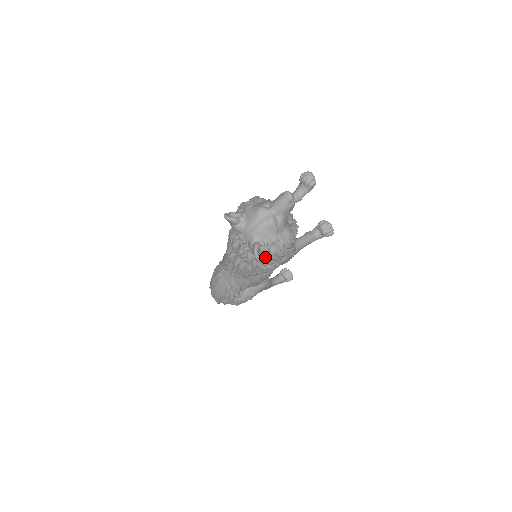
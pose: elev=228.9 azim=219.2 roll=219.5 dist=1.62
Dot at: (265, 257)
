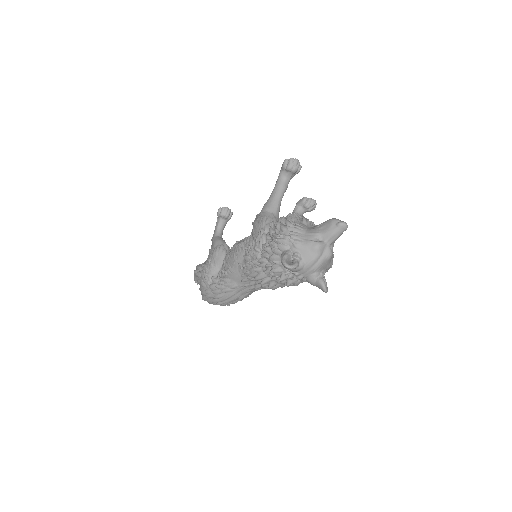
Dot at: occluded
